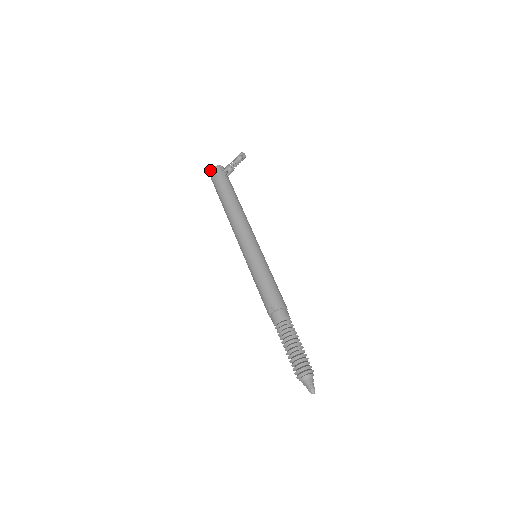
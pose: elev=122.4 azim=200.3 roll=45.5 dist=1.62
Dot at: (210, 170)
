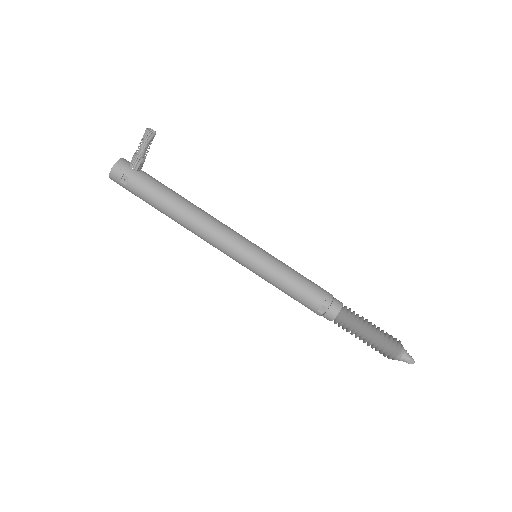
Dot at: (110, 173)
